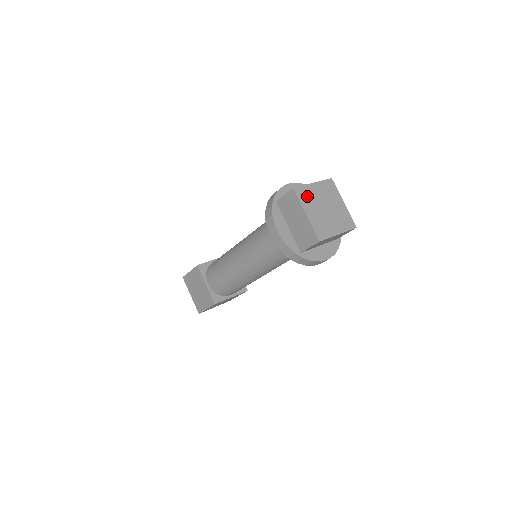
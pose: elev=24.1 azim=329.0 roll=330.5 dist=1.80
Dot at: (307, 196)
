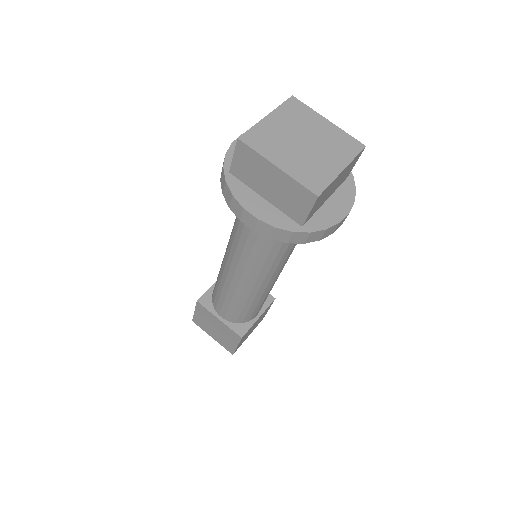
Dot at: (266, 139)
